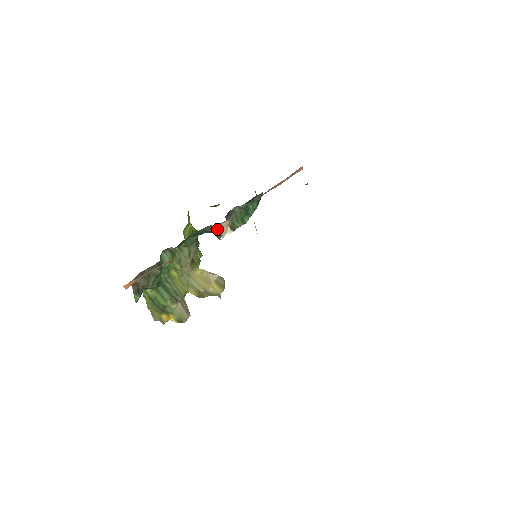
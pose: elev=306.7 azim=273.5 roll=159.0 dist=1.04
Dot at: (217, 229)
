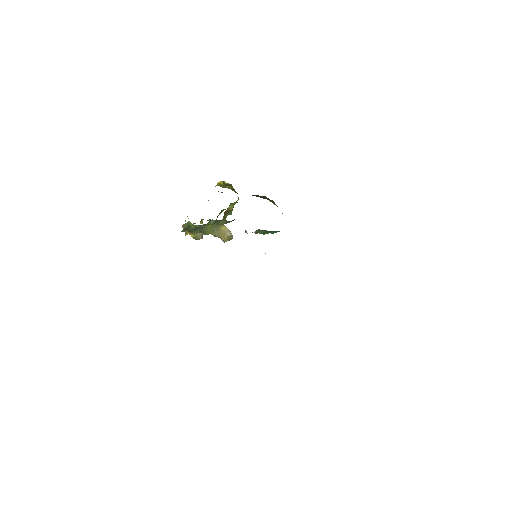
Dot at: occluded
